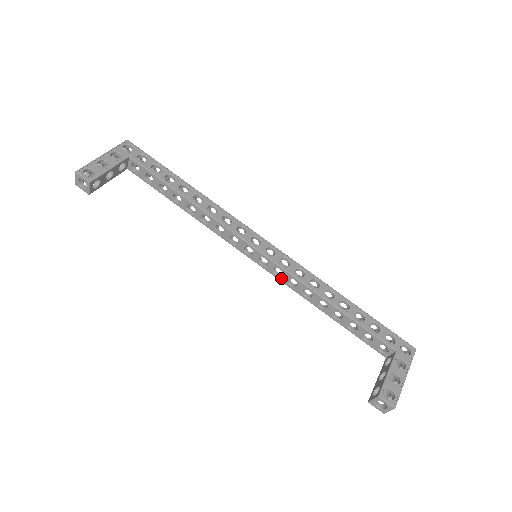
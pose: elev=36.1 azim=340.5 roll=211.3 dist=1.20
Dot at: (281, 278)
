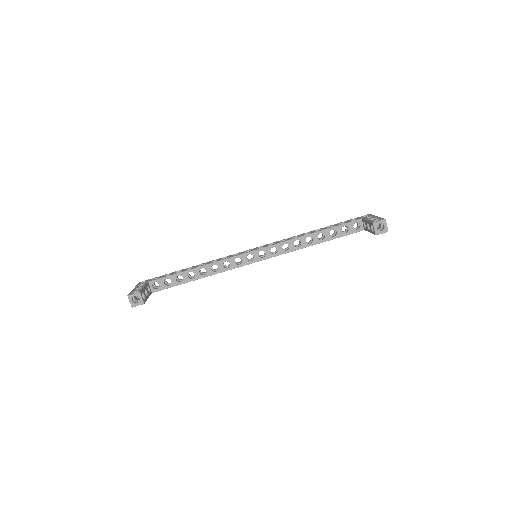
Dot at: (278, 252)
